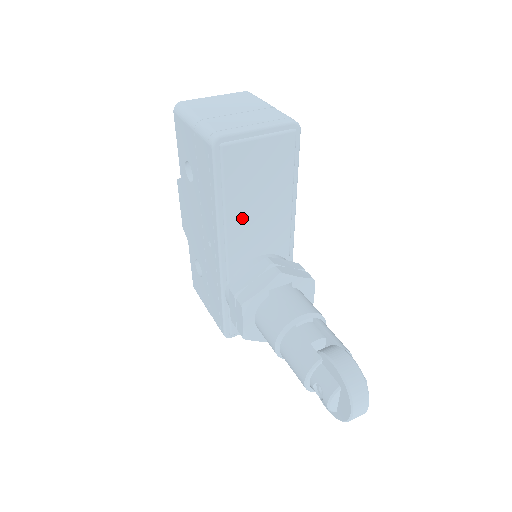
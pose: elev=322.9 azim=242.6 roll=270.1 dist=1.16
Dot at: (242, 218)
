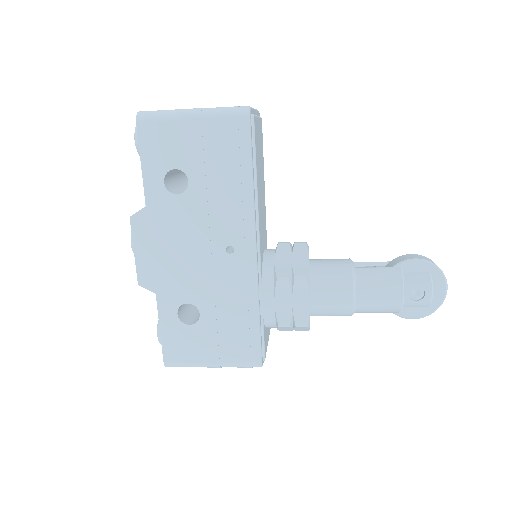
Dot at: (260, 202)
